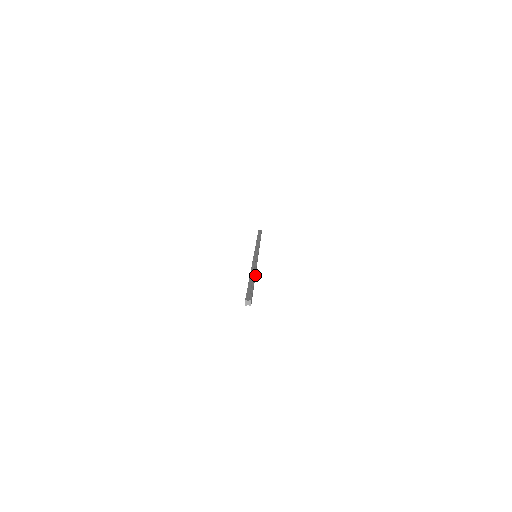
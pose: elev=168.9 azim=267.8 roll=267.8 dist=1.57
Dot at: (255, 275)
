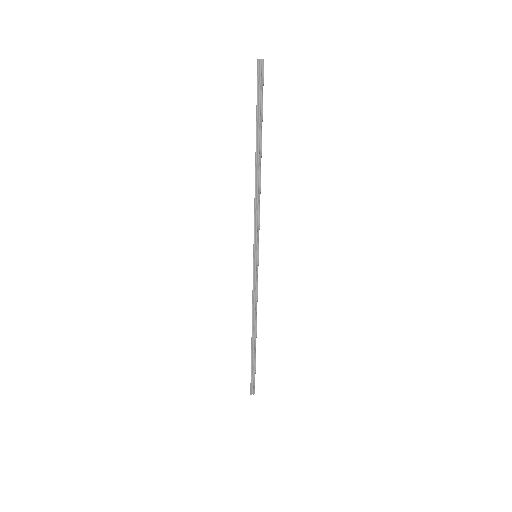
Dot at: (256, 327)
